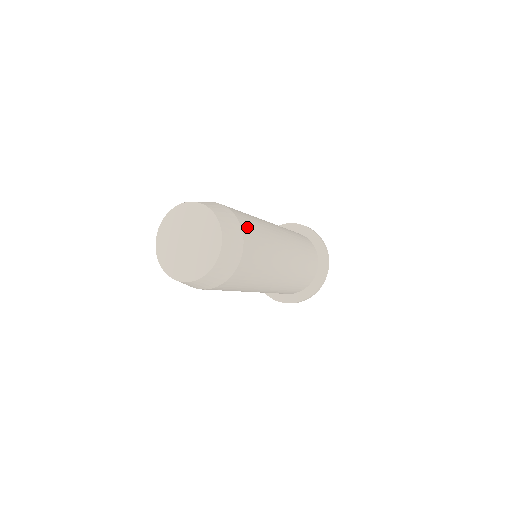
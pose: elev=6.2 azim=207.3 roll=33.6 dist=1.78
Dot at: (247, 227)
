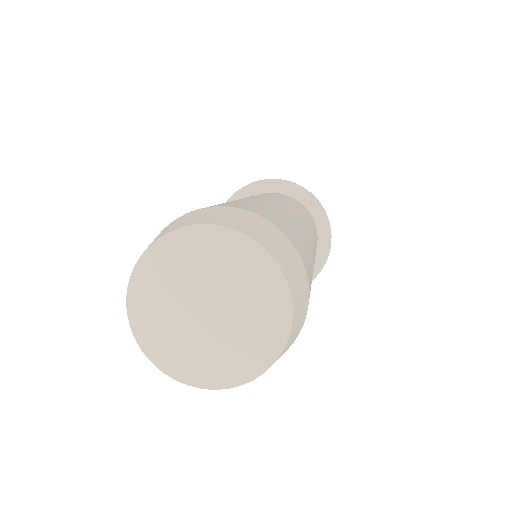
Dot at: (292, 238)
